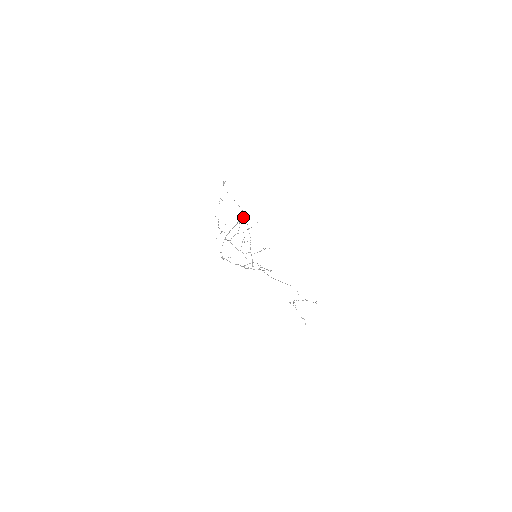
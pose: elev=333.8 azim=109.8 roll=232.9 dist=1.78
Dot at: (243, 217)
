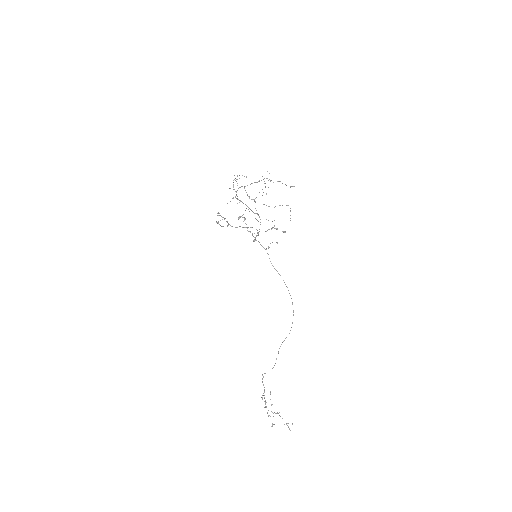
Dot at: occluded
